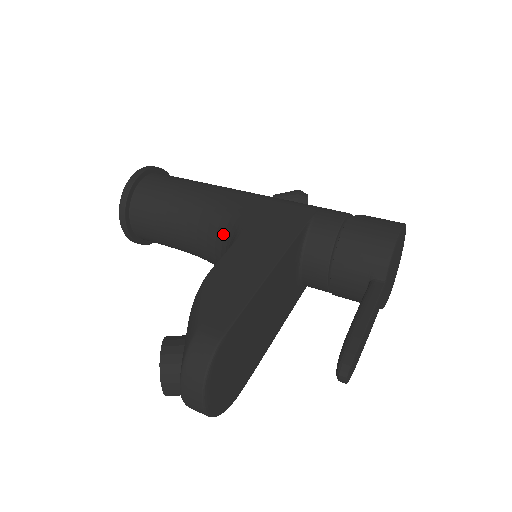
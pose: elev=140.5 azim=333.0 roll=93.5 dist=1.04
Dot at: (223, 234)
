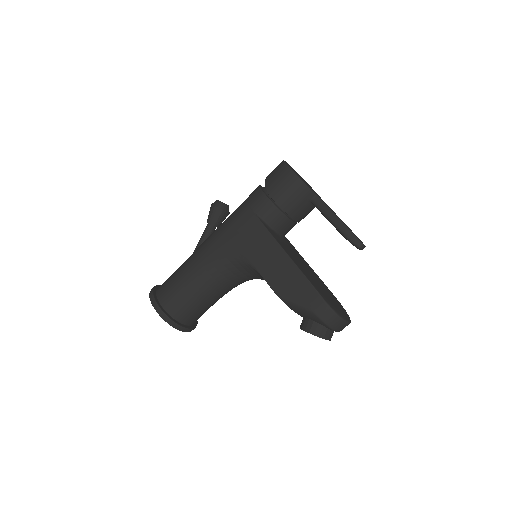
Dot at: (238, 271)
